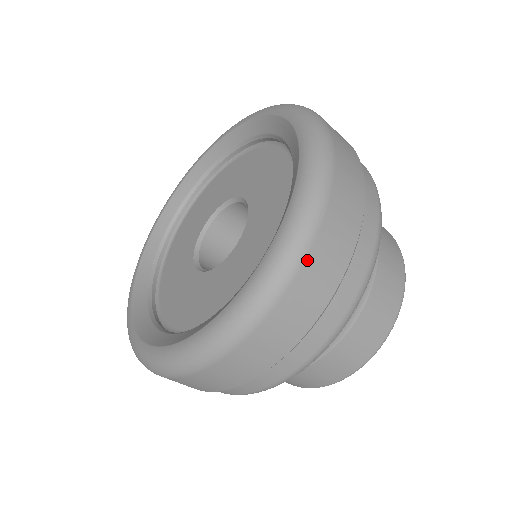
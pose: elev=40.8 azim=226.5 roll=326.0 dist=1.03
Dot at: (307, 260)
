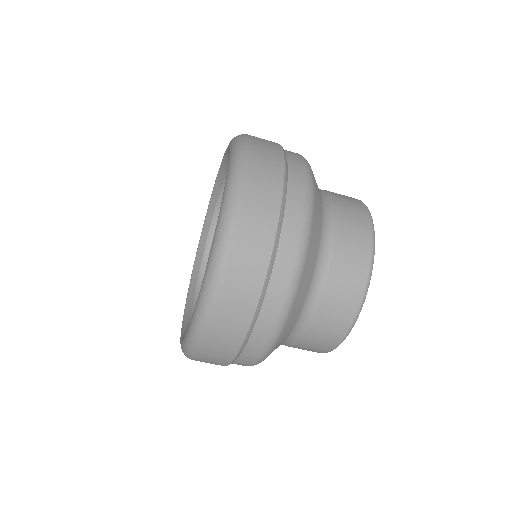
Dot at: (214, 320)
